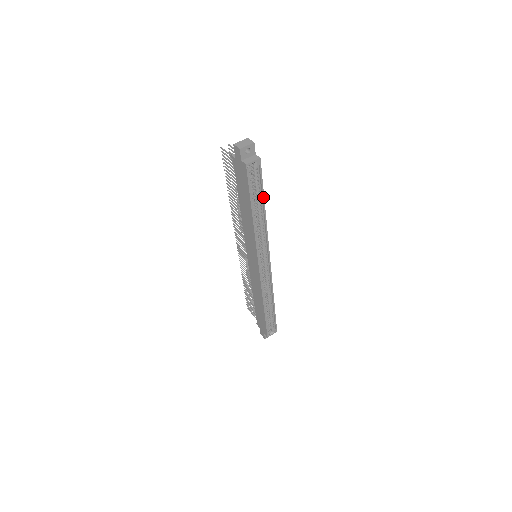
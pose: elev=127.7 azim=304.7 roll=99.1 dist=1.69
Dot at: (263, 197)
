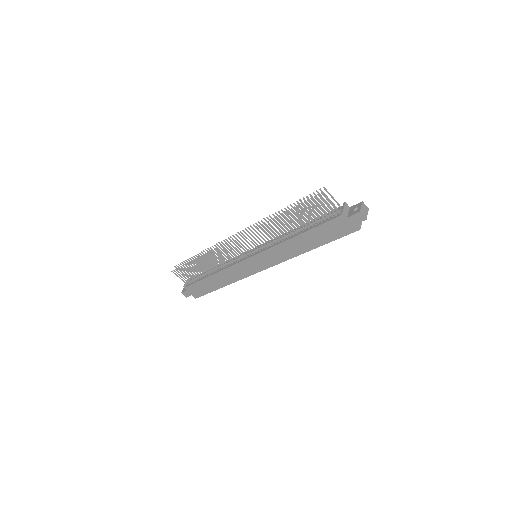
Dot at: occluded
